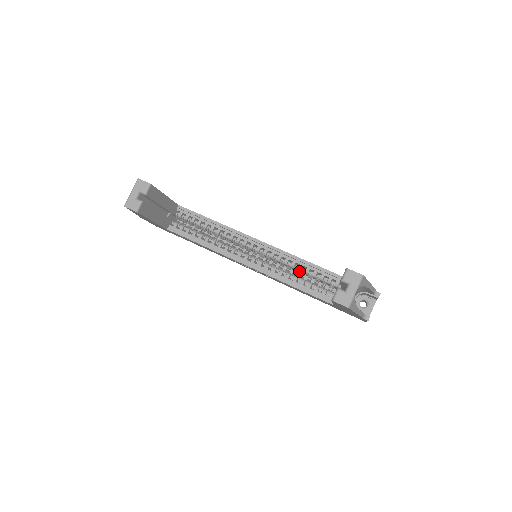
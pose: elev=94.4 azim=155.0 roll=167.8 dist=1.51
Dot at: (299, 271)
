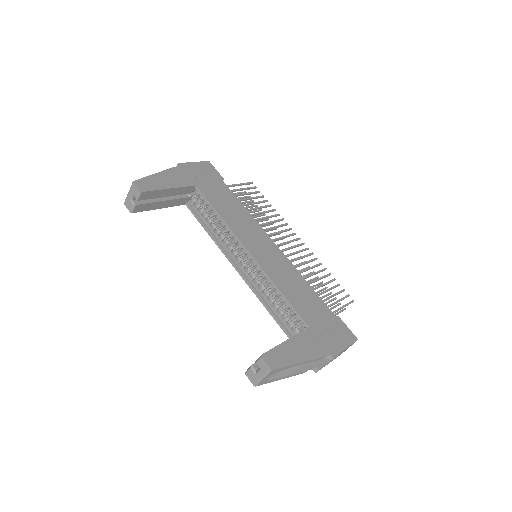
Dot at: occluded
